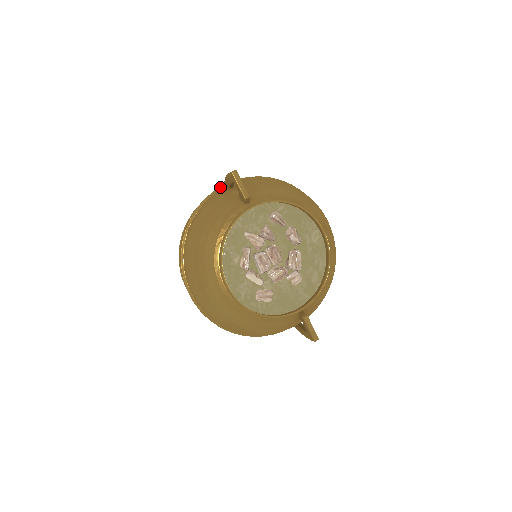
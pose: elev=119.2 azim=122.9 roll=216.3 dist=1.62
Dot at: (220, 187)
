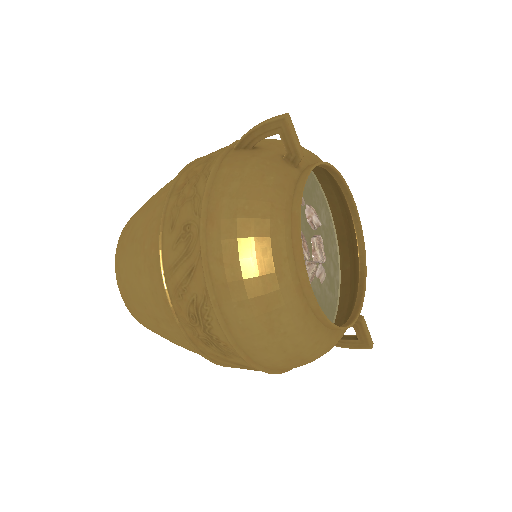
Dot at: (225, 150)
